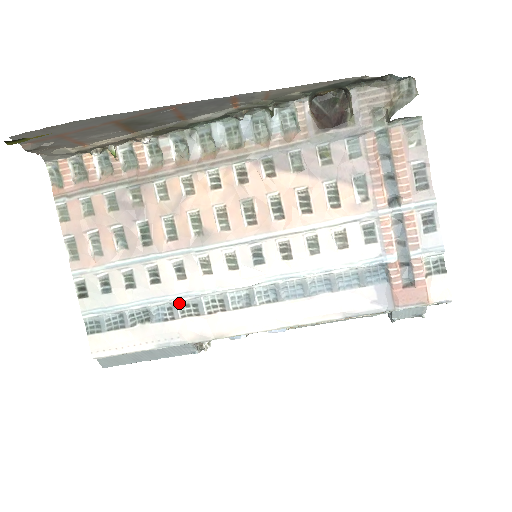
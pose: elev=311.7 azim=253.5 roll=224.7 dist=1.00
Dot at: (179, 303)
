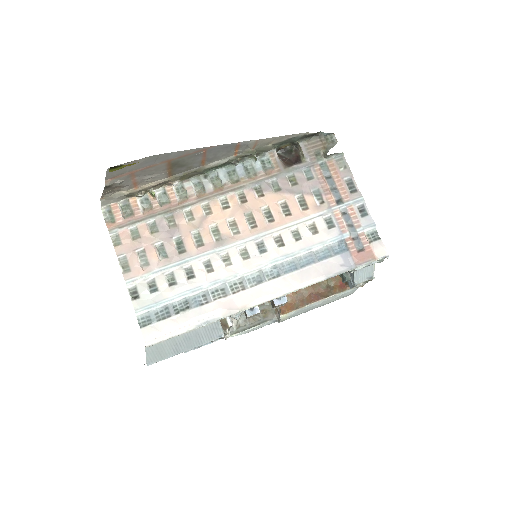
Dot at: (210, 290)
